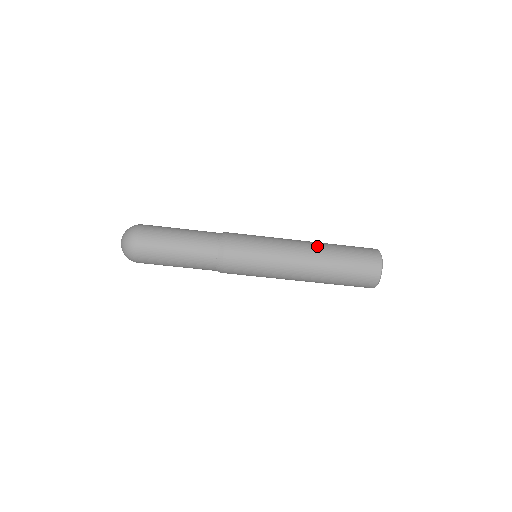
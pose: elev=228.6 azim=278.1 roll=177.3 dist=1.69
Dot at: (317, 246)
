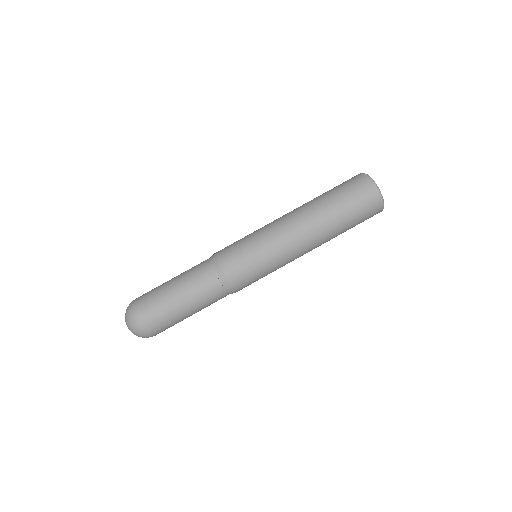
Dot at: (300, 206)
